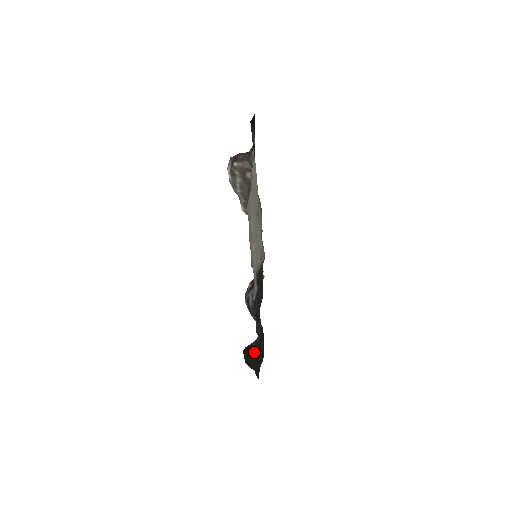
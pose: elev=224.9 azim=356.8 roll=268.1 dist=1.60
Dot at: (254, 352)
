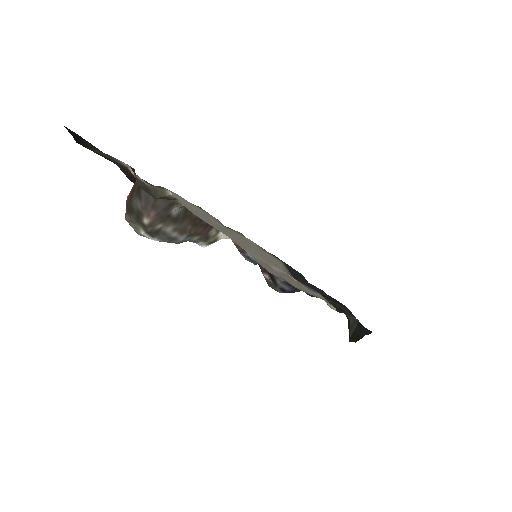
Dot at: occluded
